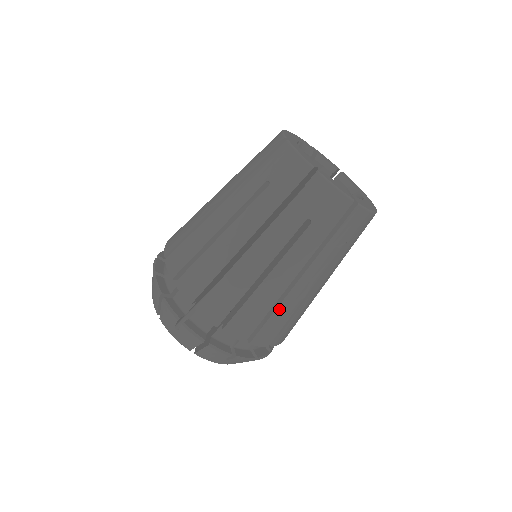
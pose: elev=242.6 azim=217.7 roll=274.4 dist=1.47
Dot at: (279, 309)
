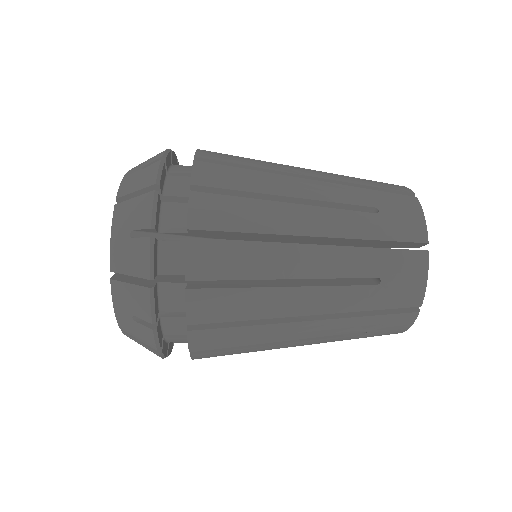
Dot at: occluded
